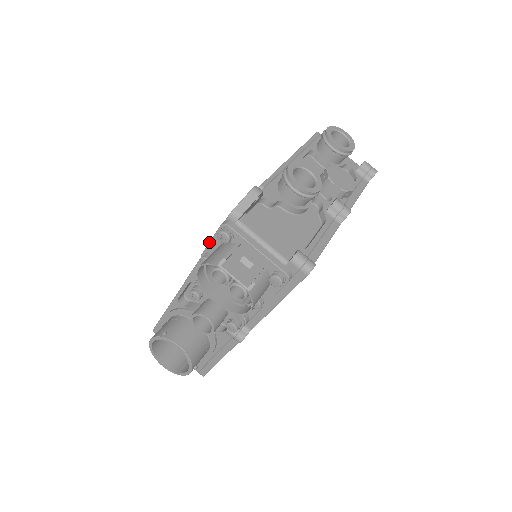
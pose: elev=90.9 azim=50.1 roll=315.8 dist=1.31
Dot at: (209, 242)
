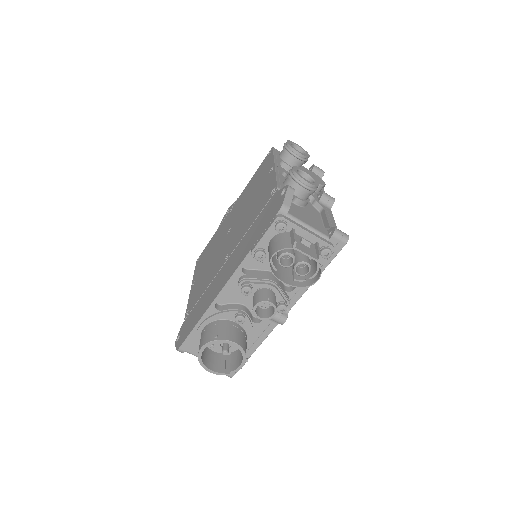
Dot at: (262, 237)
